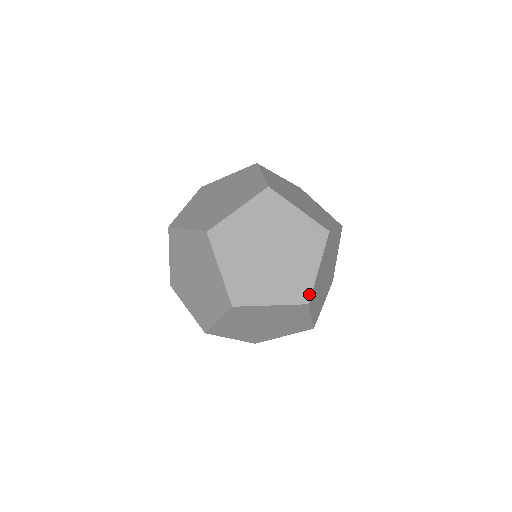
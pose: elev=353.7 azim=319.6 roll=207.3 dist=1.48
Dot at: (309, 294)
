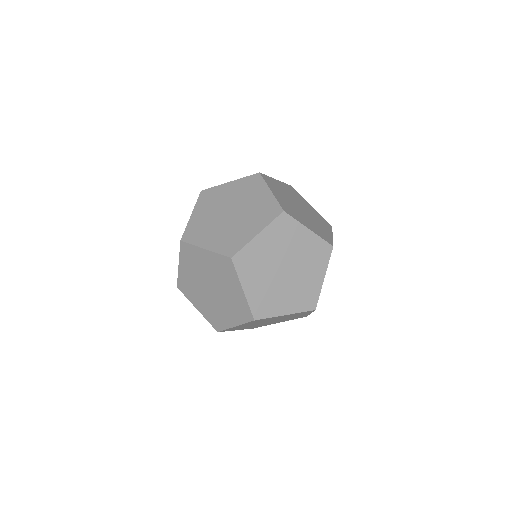
Dot at: (316, 302)
